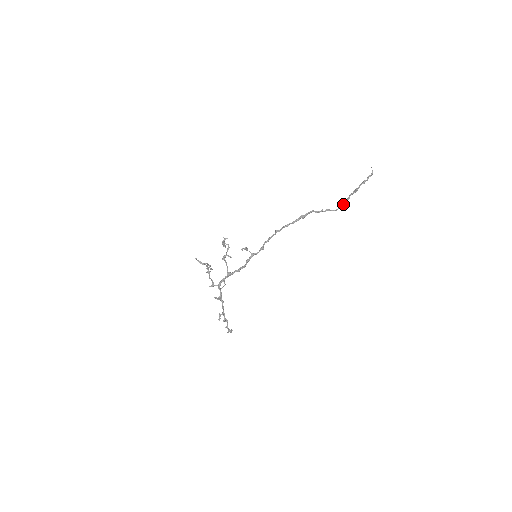
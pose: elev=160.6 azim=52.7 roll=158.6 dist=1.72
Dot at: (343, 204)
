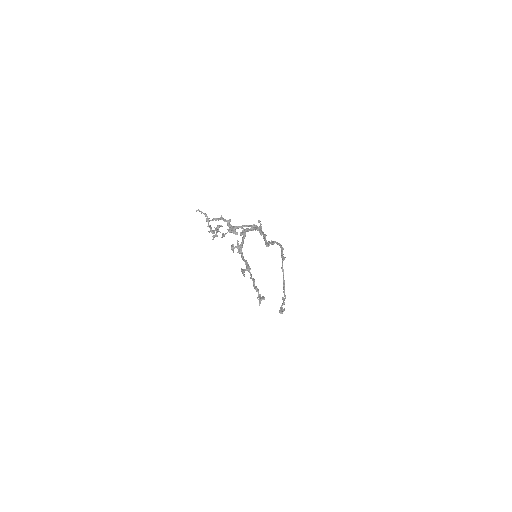
Dot at: (284, 303)
